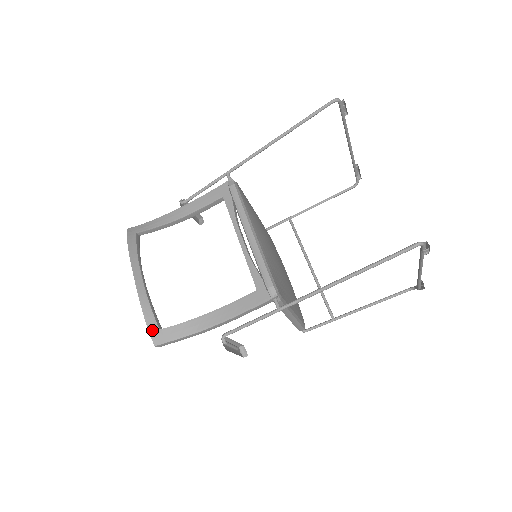
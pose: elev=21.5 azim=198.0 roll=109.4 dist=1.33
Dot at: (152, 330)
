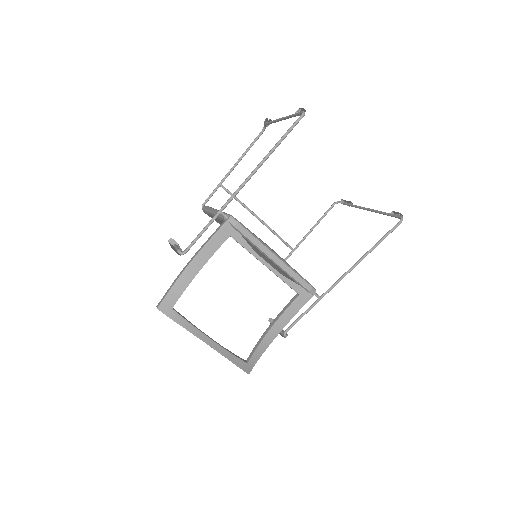
Dot at: (244, 368)
